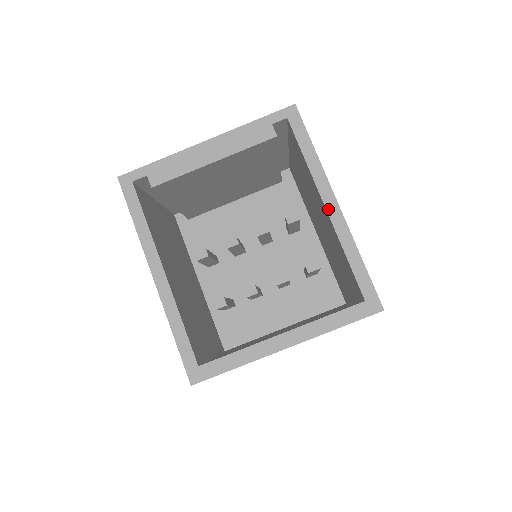
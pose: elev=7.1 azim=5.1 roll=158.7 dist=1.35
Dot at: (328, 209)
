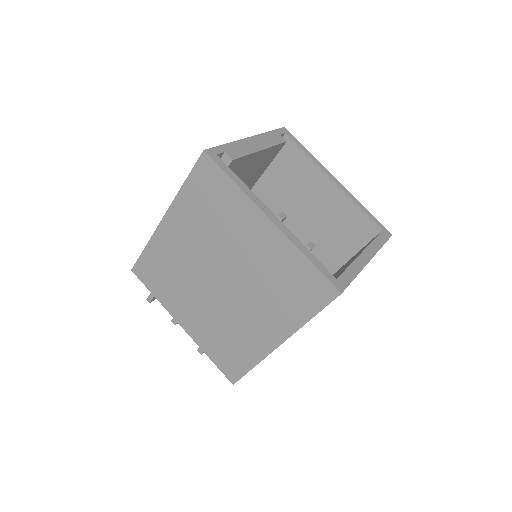
Dot at: (335, 182)
